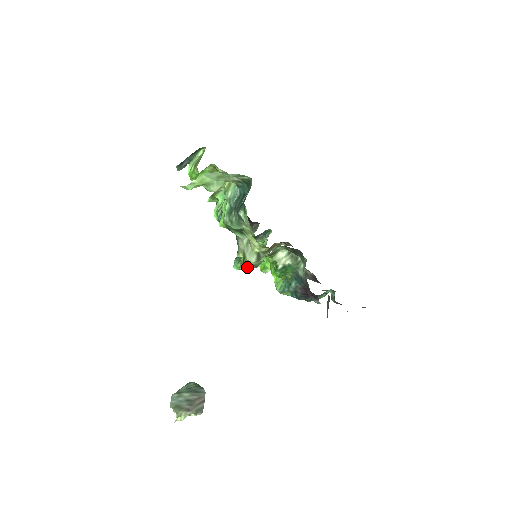
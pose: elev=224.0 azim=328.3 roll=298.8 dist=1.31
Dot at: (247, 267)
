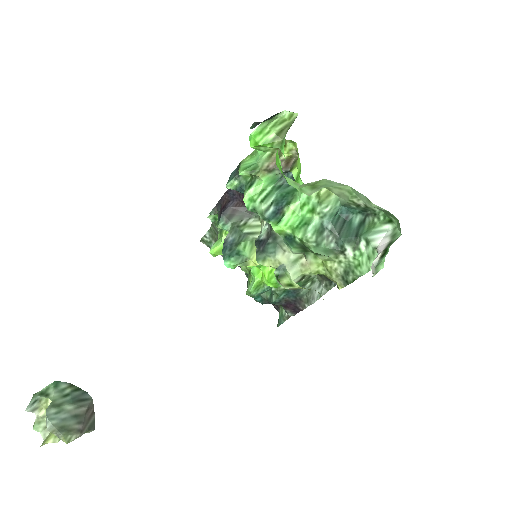
Dot at: occluded
